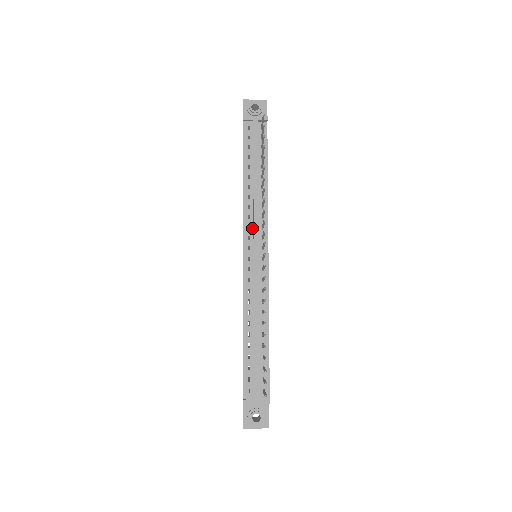
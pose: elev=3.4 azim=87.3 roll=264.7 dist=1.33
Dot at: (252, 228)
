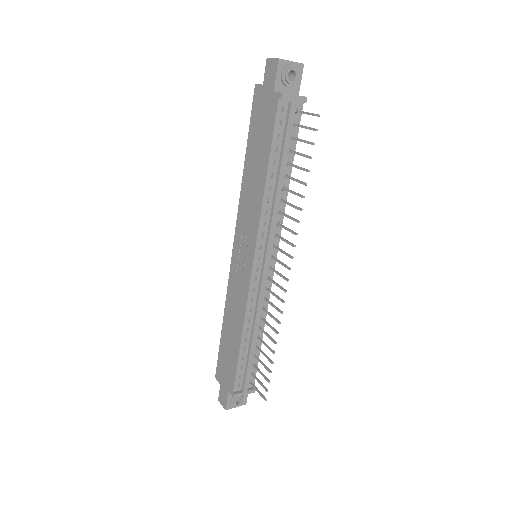
Dot at: (266, 236)
